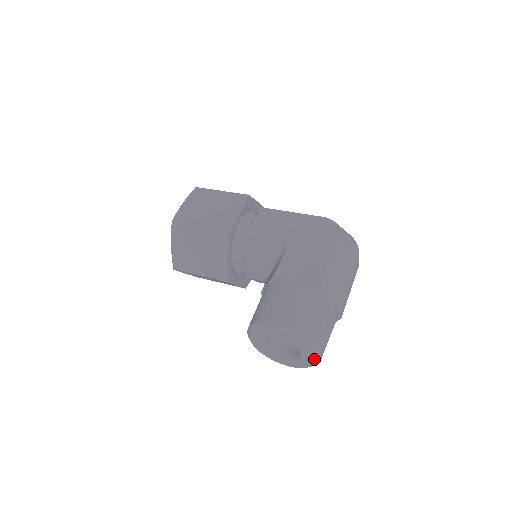
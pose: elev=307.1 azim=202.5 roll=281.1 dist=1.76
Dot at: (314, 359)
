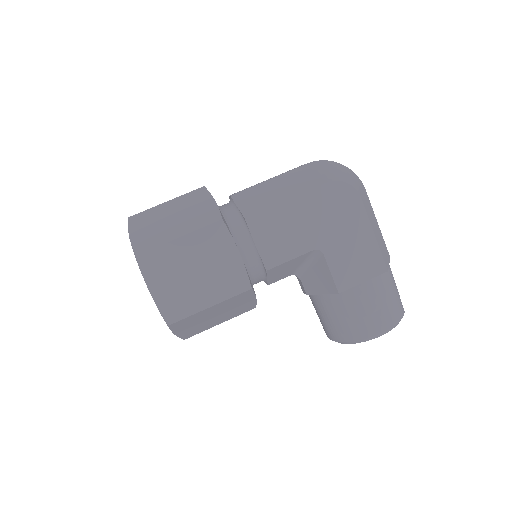
Dot at: occluded
